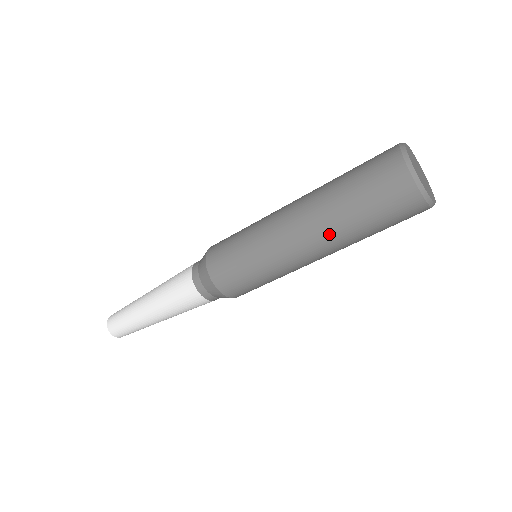
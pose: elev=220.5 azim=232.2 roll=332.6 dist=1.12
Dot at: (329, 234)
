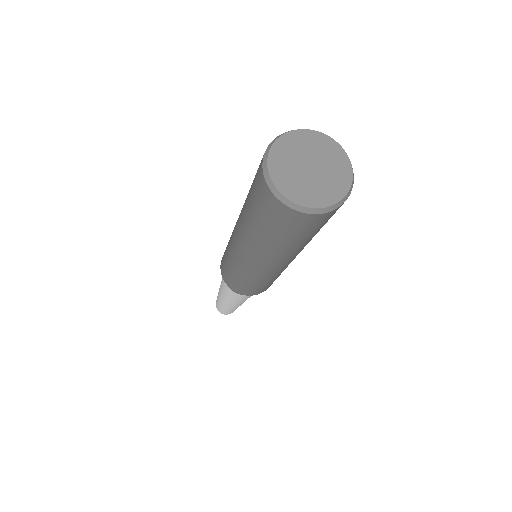
Dot at: (281, 256)
